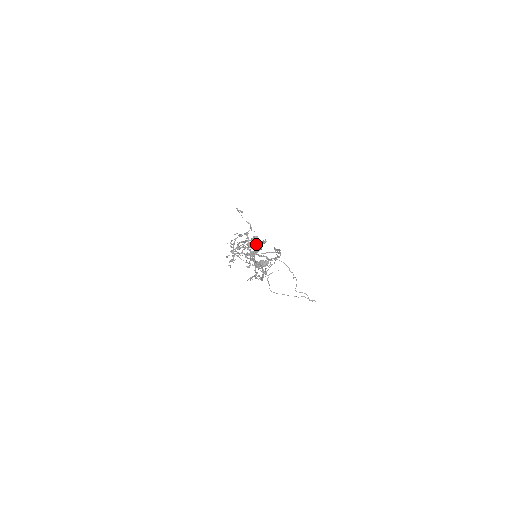
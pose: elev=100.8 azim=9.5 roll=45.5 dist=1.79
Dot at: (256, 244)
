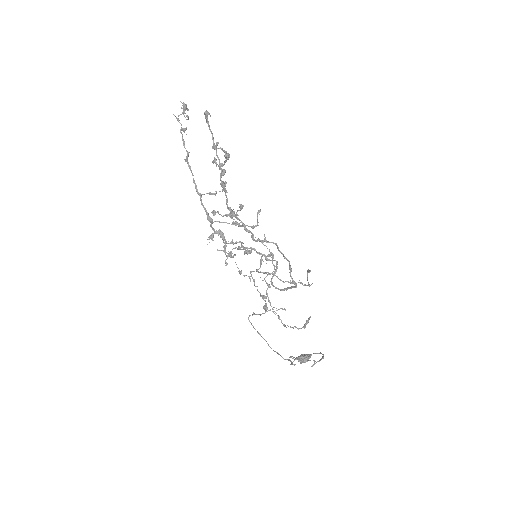
Dot at: (214, 146)
